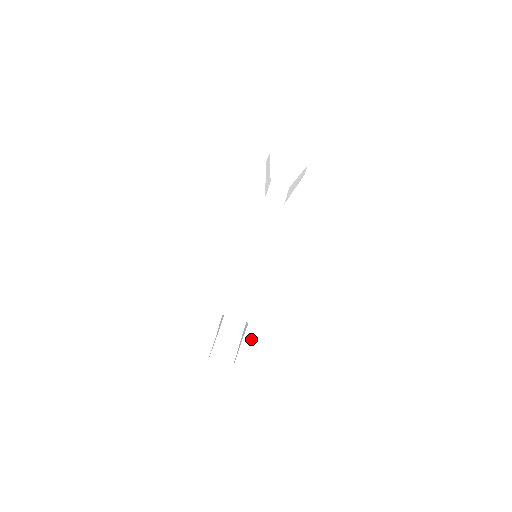
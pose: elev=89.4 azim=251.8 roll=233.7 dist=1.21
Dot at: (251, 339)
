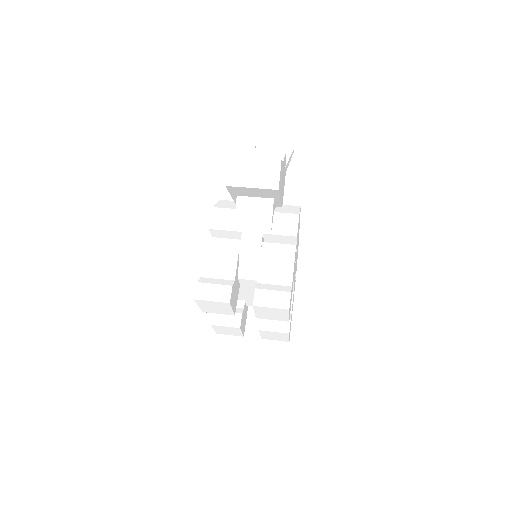
Dot at: (264, 277)
